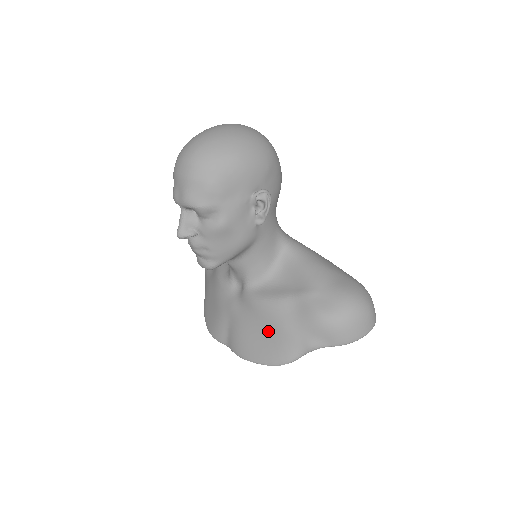
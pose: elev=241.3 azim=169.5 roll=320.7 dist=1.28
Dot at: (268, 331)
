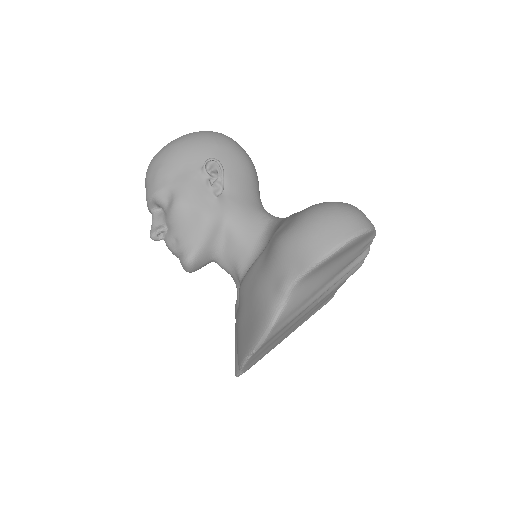
Dot at: (250, 305)
